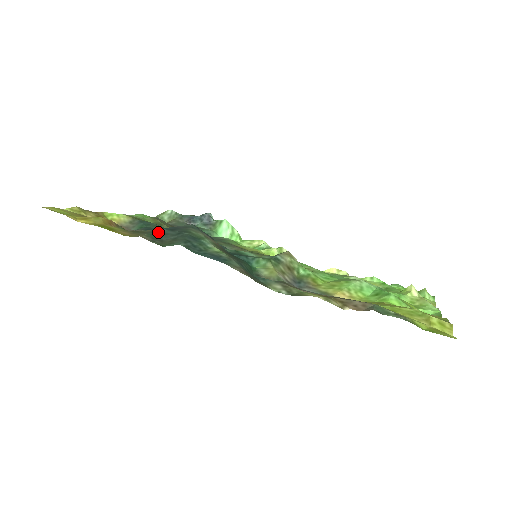
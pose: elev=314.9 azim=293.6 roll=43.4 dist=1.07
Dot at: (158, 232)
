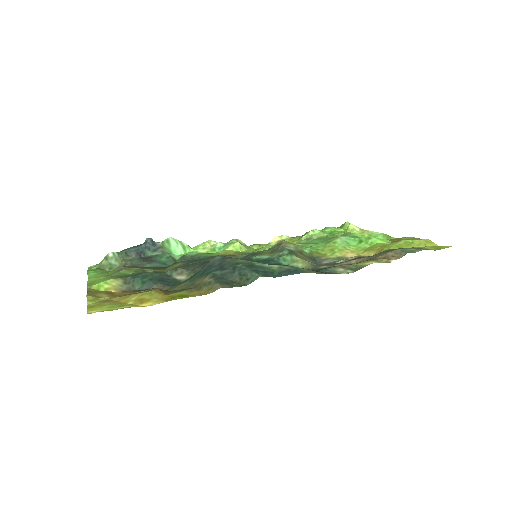
Dot at: (217, 277)
